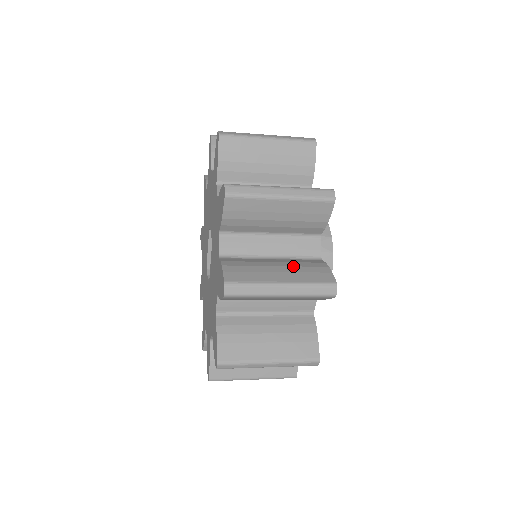
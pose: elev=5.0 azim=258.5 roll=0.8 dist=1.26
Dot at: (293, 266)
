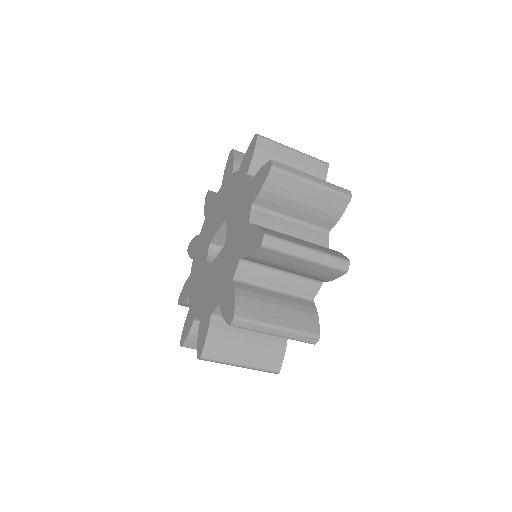
Dot at: (291, 308)
